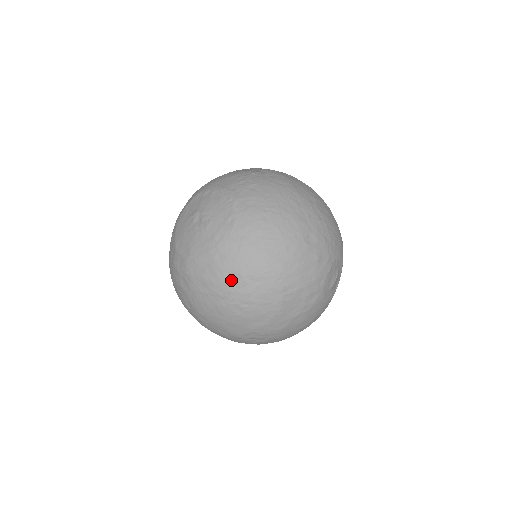
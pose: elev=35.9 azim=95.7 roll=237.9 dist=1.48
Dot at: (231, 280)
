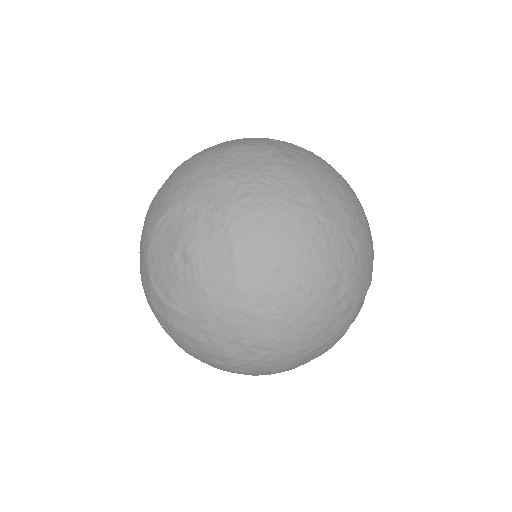
Dot at: (231, 347)
